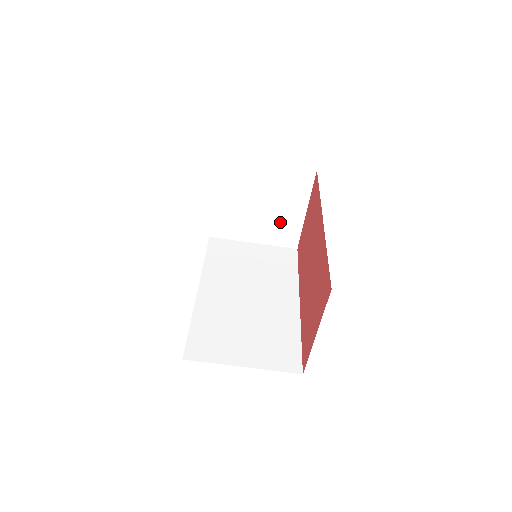
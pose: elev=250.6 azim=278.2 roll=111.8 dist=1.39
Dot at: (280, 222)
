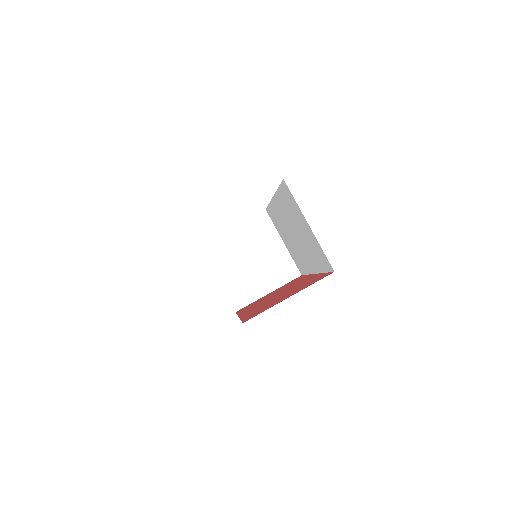
Dot at: (248, 283)
